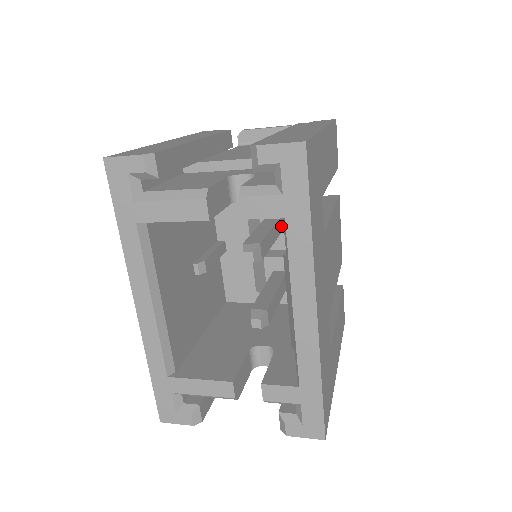
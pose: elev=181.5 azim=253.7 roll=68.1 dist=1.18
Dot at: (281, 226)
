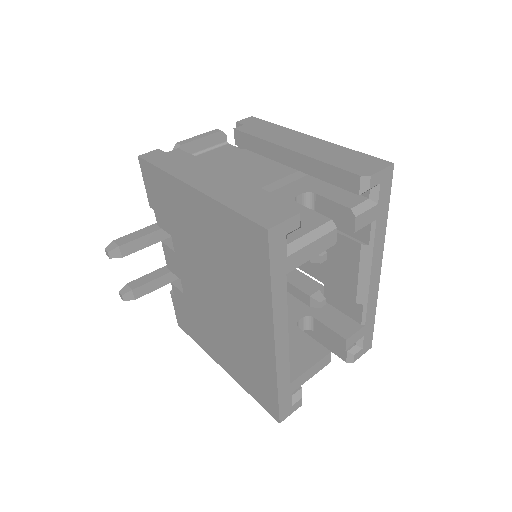
Dot at: occluded
